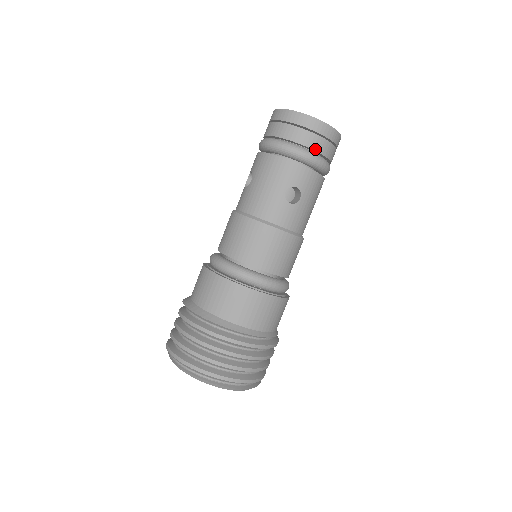
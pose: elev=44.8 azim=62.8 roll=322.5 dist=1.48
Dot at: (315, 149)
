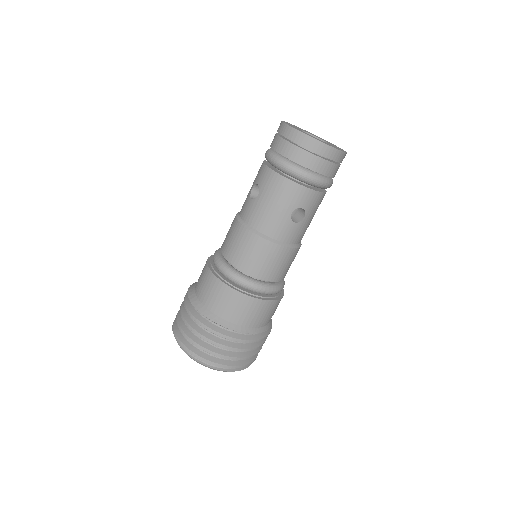
Dot at: (323, 173)
